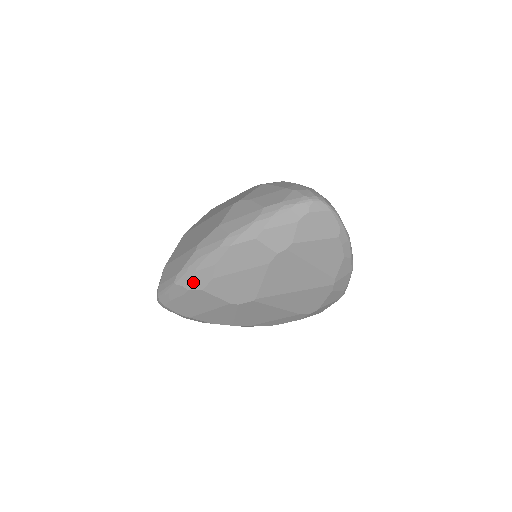
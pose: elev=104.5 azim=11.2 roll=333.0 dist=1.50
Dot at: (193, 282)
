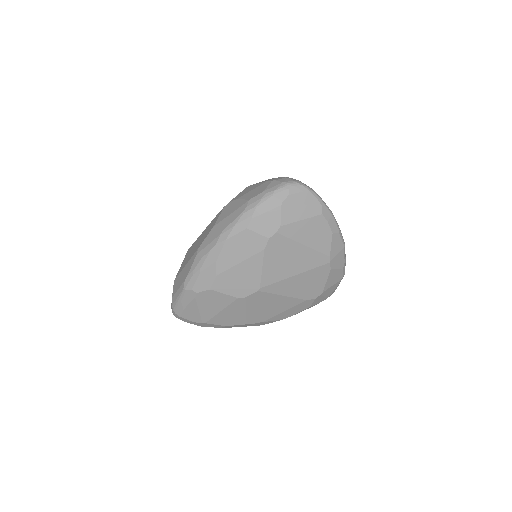
Dot at: (200, 283)
